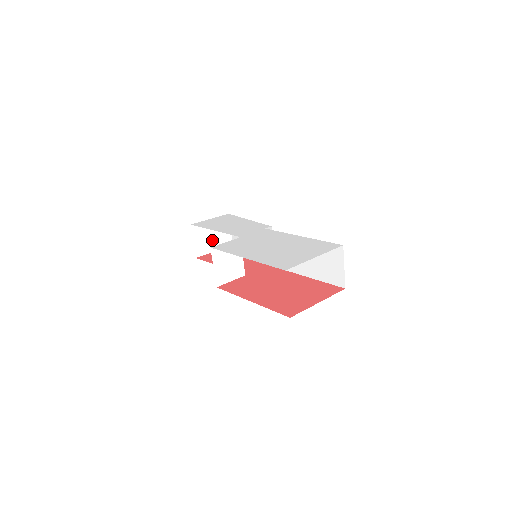
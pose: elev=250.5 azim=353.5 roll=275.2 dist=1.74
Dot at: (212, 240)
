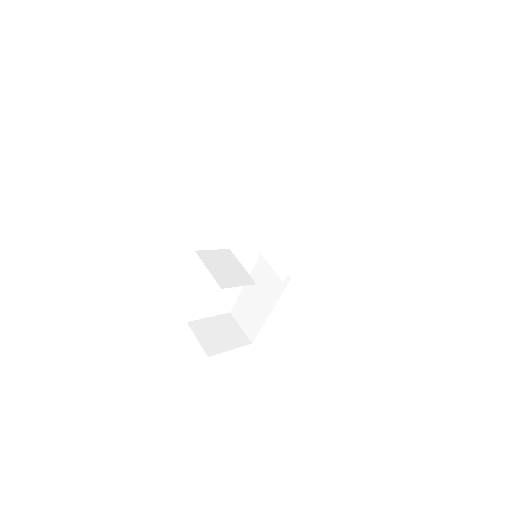
Dot at: (222, 338)
